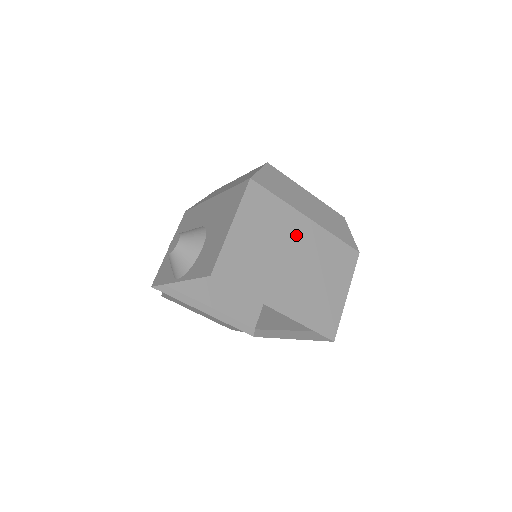
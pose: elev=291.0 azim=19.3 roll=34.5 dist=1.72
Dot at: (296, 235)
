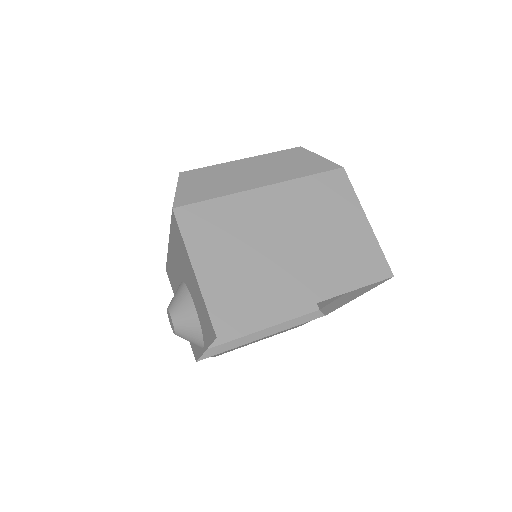
Dot at: (265, 215)
